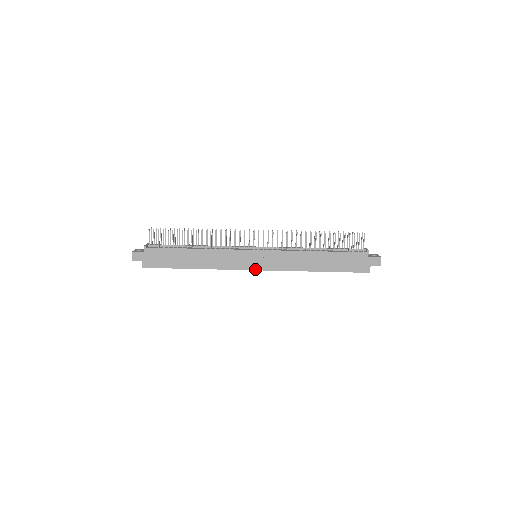
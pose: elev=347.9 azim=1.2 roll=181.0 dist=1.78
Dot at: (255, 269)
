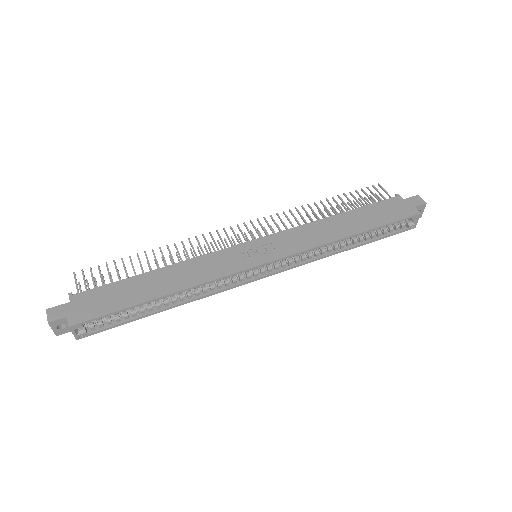
Dot at: (263, 263)
